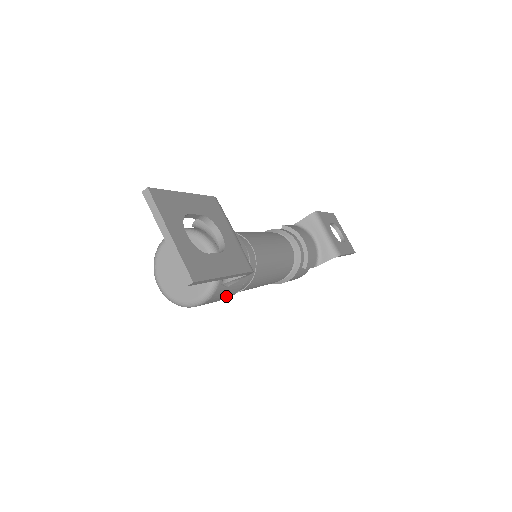
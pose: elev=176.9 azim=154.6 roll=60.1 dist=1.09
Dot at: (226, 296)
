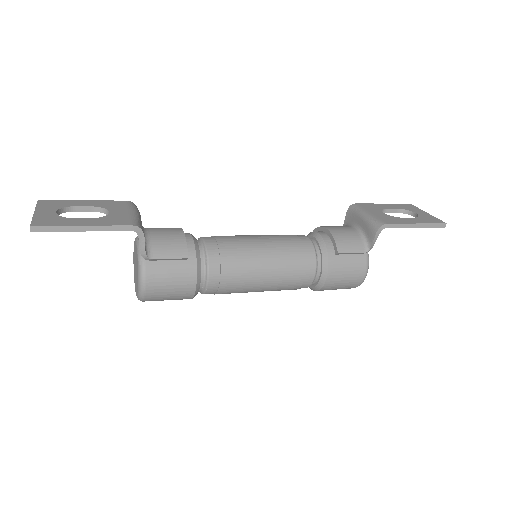
Dot at: (180, 279)
